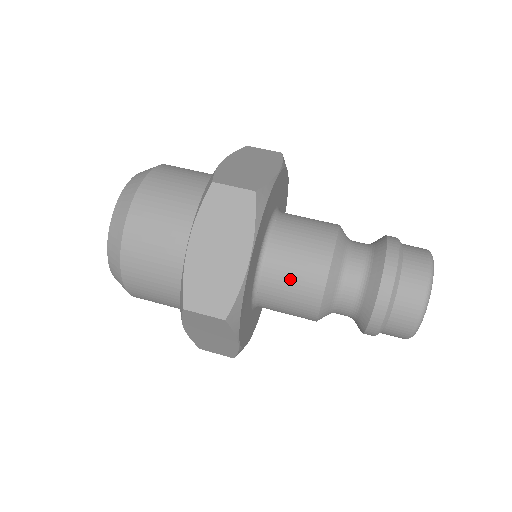
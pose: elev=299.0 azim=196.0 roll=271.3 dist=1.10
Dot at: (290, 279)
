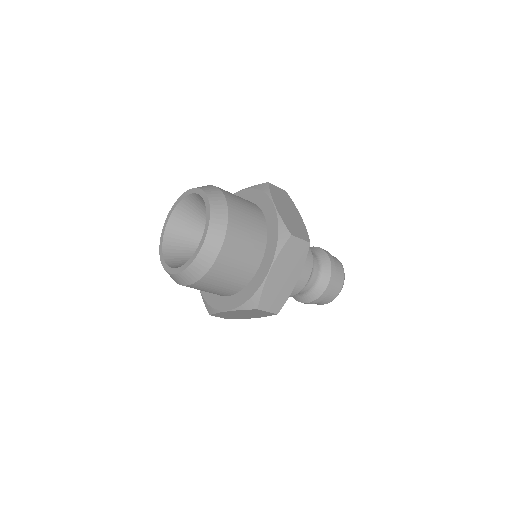
Dot at: occluded
